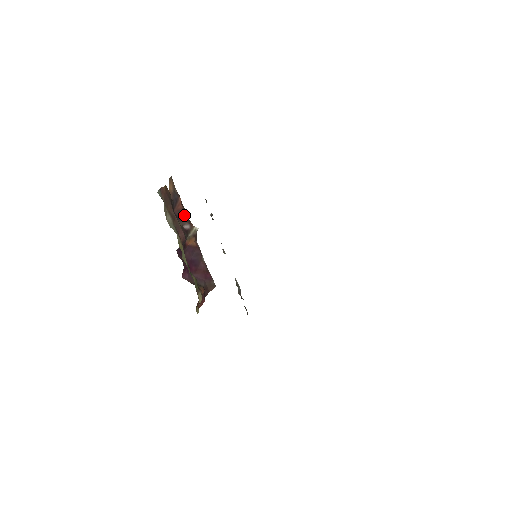
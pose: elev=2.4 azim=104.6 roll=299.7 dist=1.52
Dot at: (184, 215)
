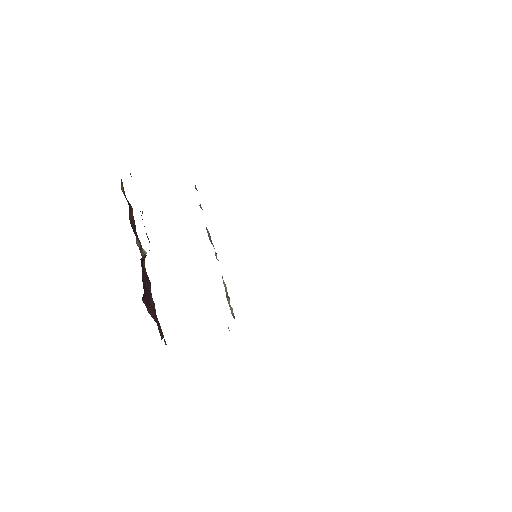
Dot at: (134, 229)
